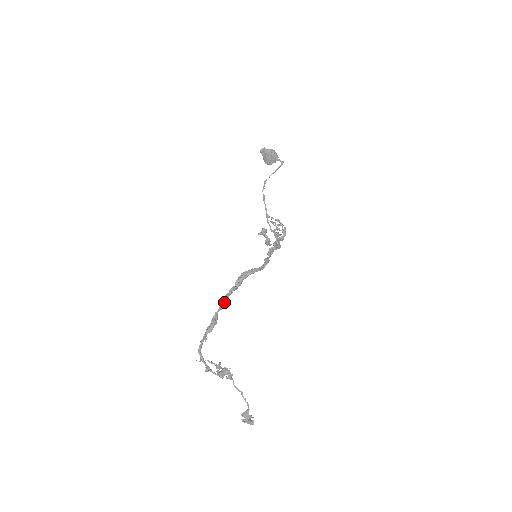
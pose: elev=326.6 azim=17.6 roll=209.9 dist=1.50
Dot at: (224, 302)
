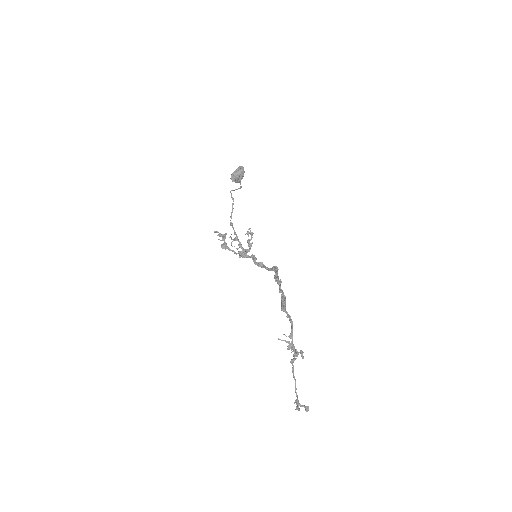
Dot at: (280, 286)
